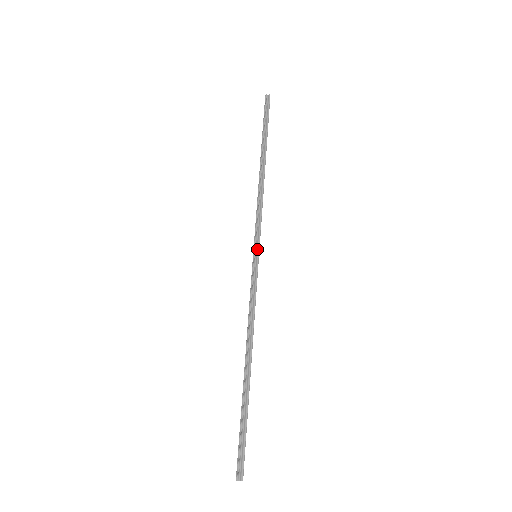
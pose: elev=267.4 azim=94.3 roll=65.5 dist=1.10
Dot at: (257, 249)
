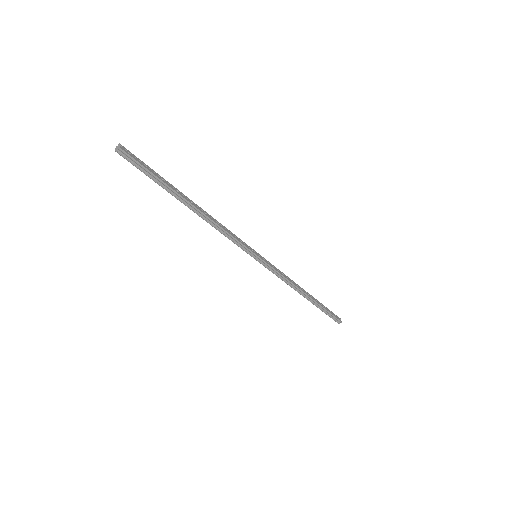
Dot at: (254, 255)
